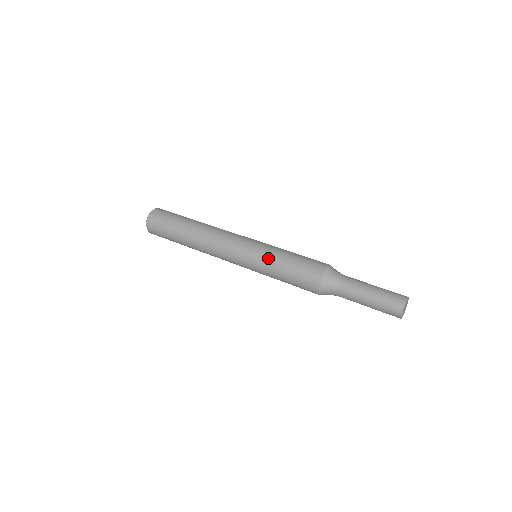
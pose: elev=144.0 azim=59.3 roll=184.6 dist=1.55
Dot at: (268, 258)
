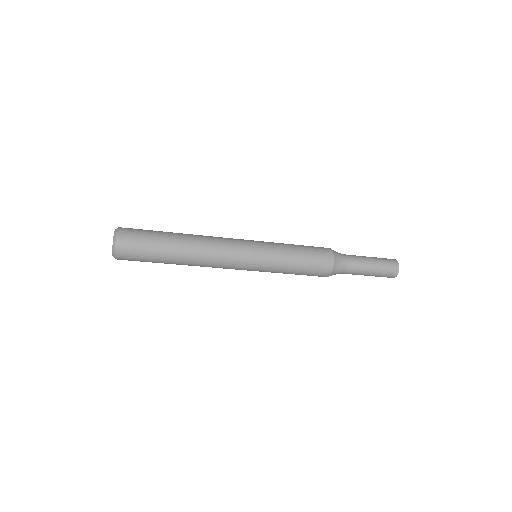
Dot at: occluded
